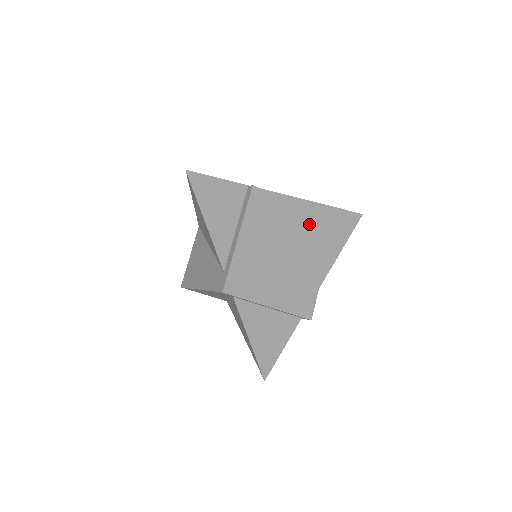
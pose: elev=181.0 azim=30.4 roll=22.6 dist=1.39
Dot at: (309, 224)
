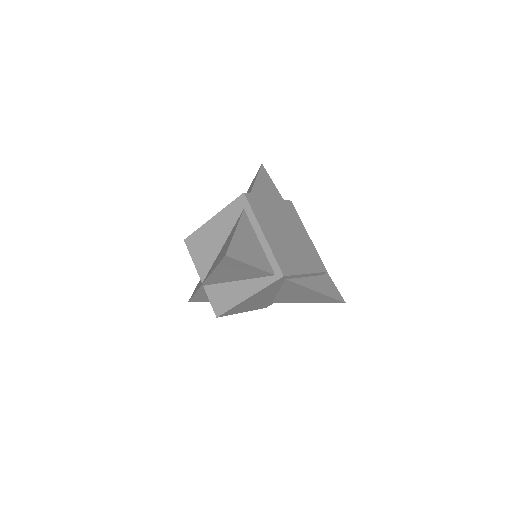
Dot at: (311, 250)
